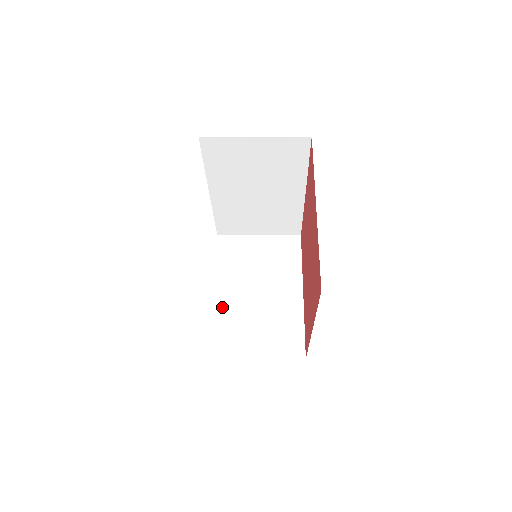
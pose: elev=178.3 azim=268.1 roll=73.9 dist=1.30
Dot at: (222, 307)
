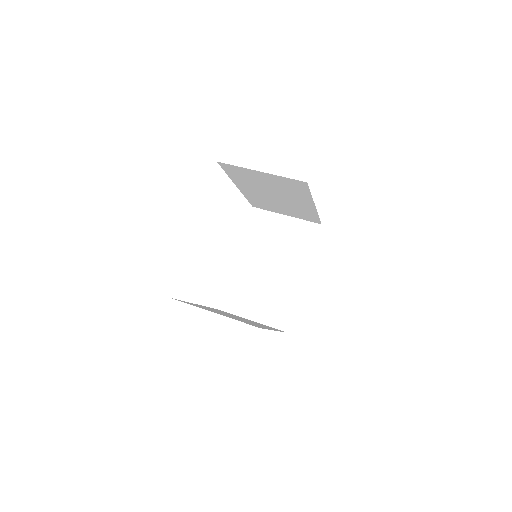
Dot at: (239, 272)
